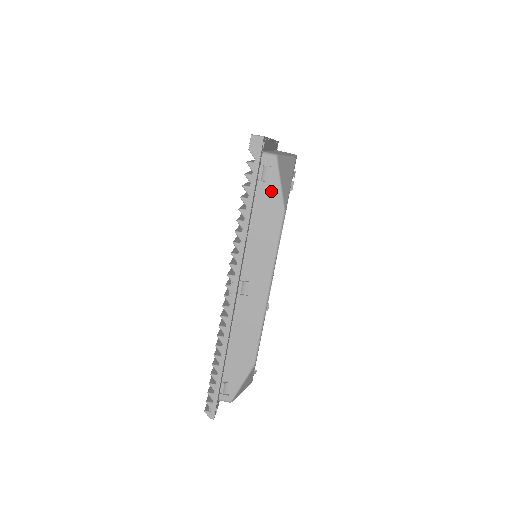
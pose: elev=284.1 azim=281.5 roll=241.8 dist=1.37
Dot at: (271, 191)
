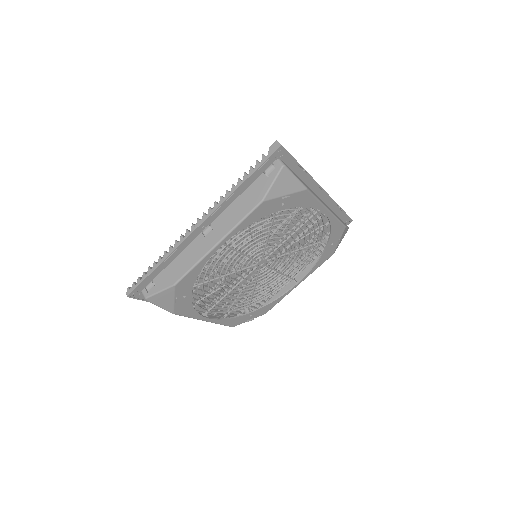
Dot at: (265, 183)
